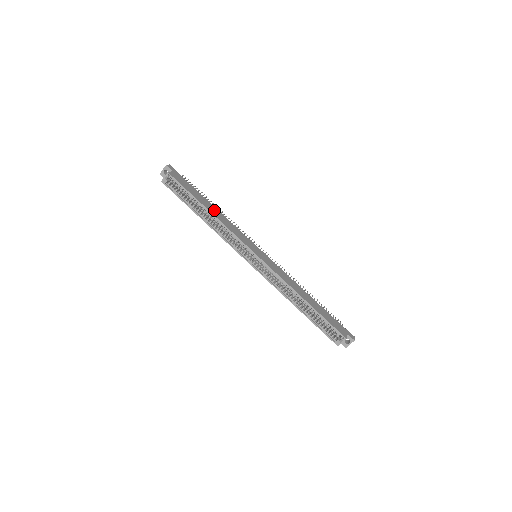
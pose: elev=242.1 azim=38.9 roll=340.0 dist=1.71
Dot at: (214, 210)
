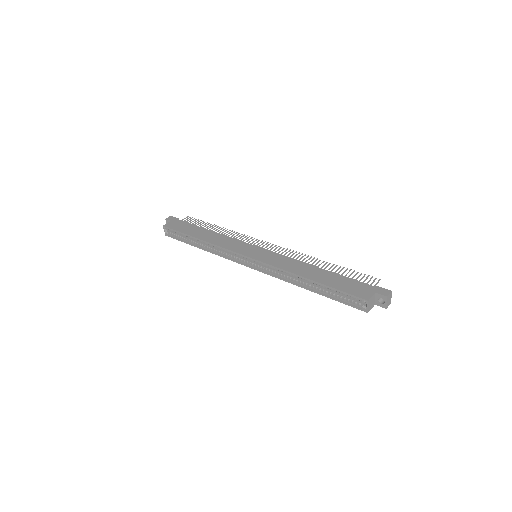
Dot at: (208, 235)
